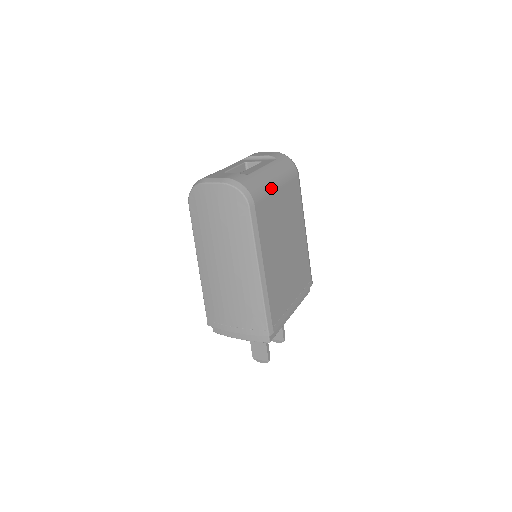
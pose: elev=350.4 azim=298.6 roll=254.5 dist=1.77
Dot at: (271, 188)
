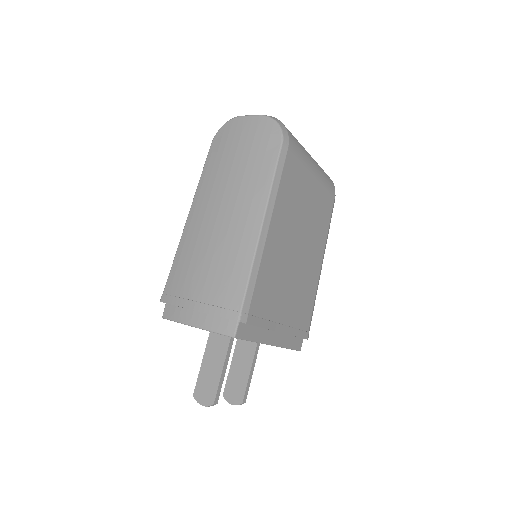
Dot at: (308, 163)
